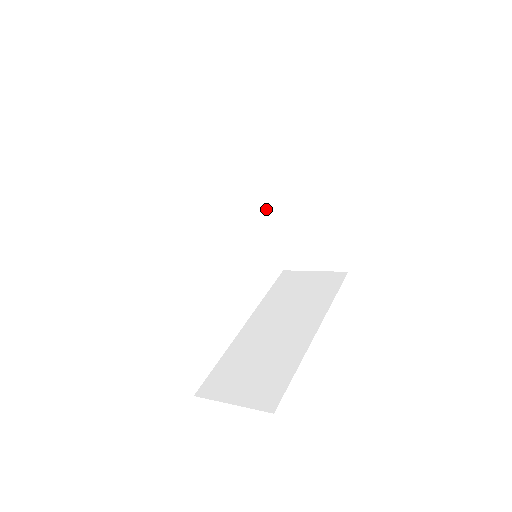
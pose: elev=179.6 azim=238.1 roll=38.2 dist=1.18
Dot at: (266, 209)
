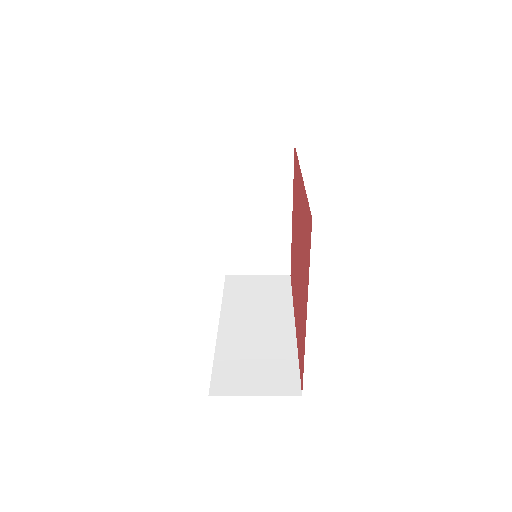
Dot at: (223, 215)
